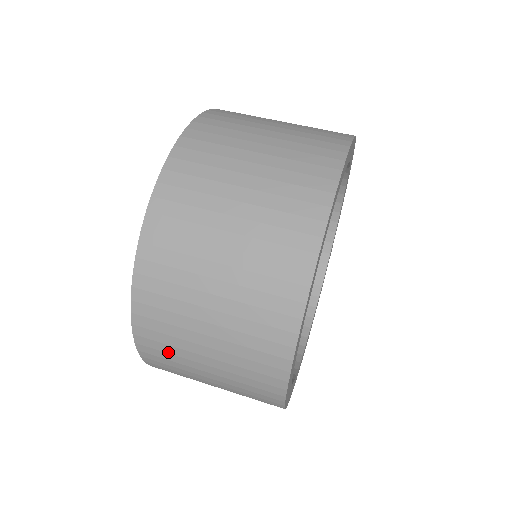
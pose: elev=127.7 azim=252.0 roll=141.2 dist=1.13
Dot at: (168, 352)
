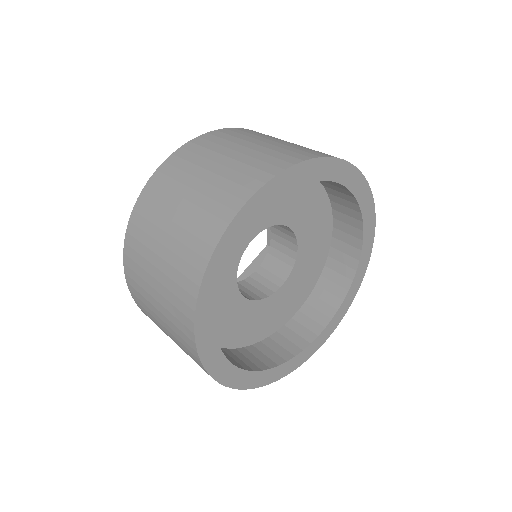
Dot at: occluded
